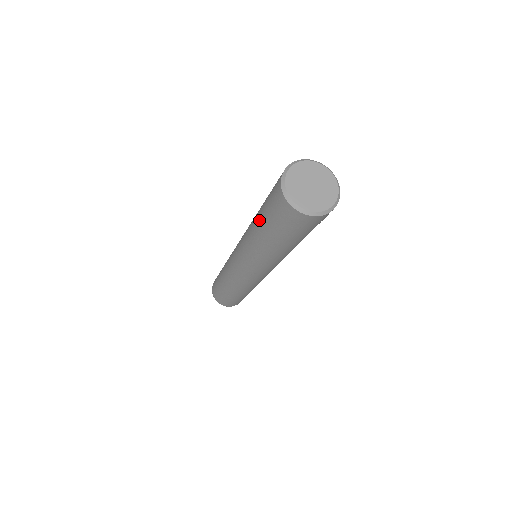
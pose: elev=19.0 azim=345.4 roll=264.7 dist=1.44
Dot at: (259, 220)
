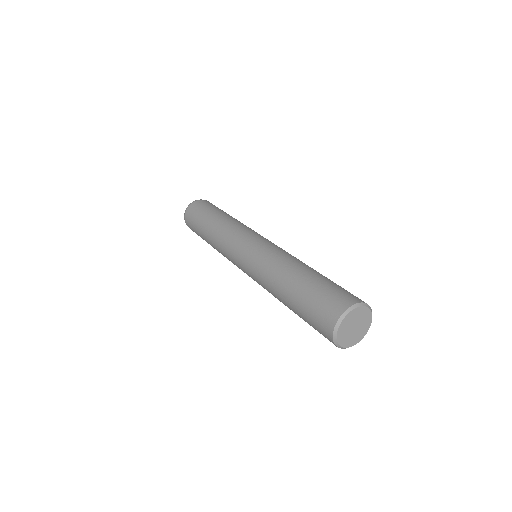
Dot at: (292, 294)
